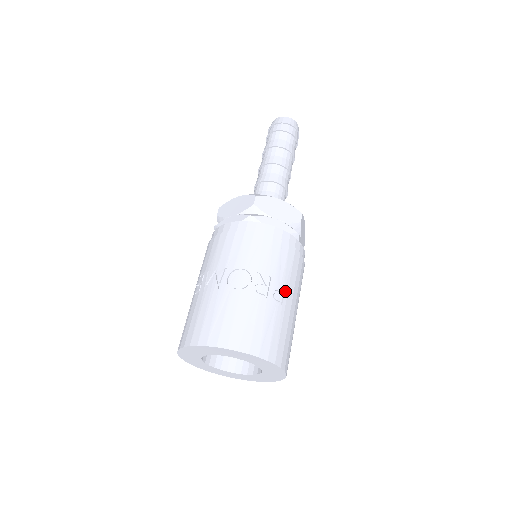
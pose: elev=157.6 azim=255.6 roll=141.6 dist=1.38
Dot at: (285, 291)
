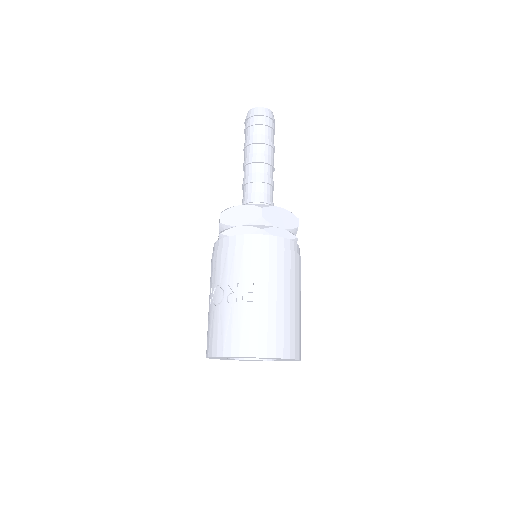
Dot at: (256, 289)
